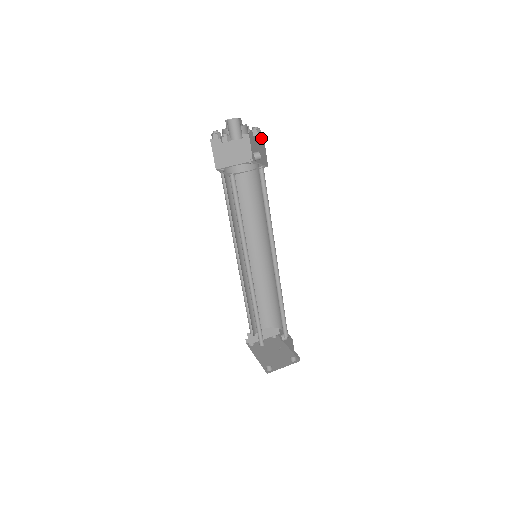
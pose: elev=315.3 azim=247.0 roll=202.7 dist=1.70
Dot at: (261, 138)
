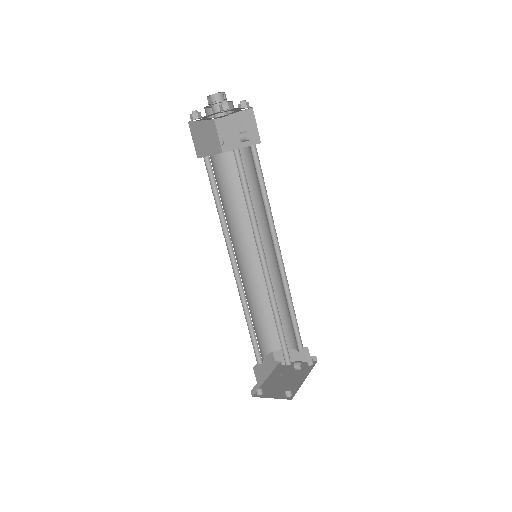
Dot at: occluded
